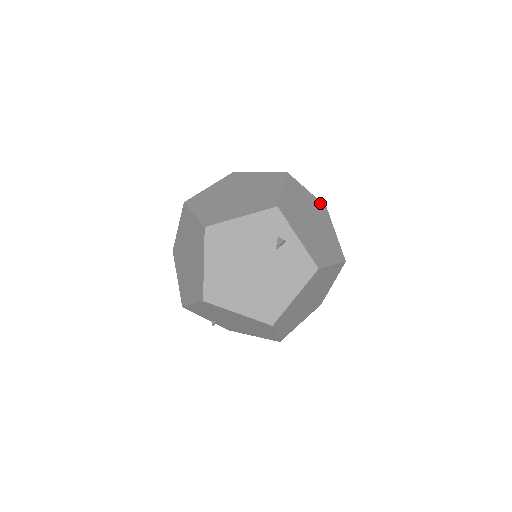
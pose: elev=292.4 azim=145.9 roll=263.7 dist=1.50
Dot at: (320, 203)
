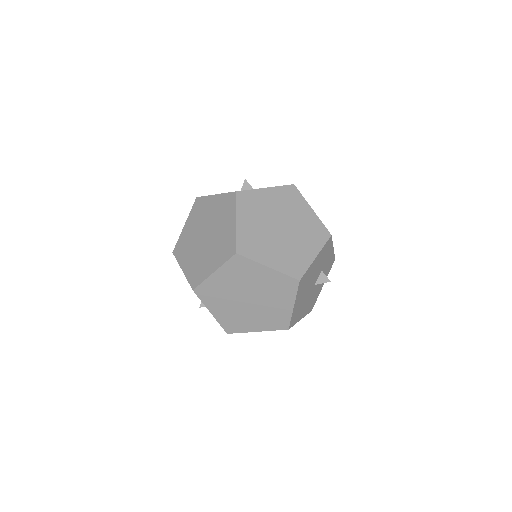
Dot at: (287, 278)
